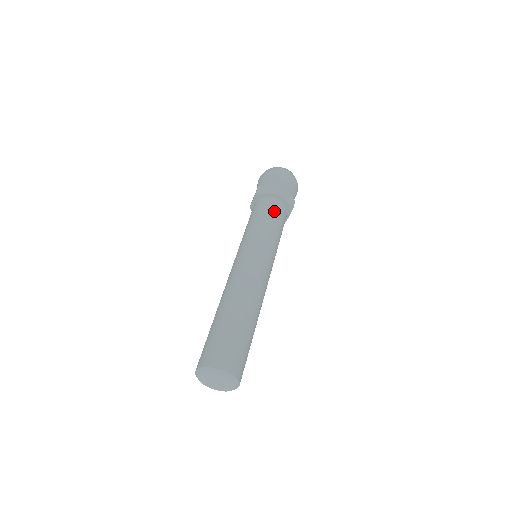
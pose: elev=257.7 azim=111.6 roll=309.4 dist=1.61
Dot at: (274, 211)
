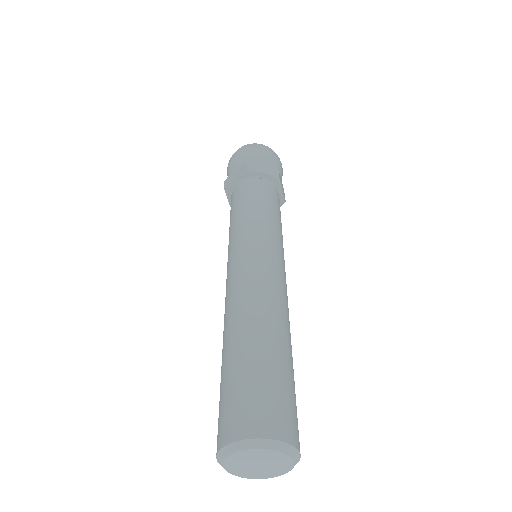
Dot at: (252, 191)
